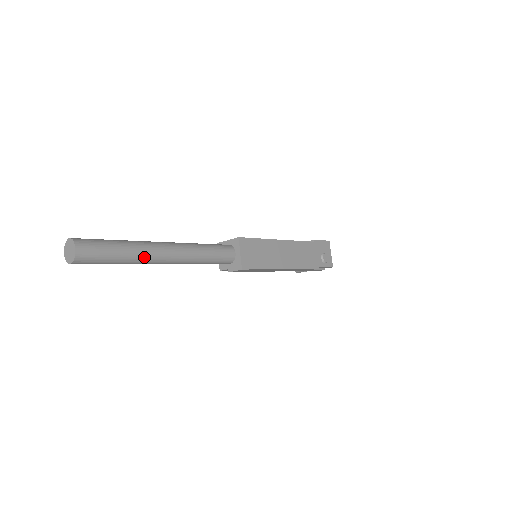
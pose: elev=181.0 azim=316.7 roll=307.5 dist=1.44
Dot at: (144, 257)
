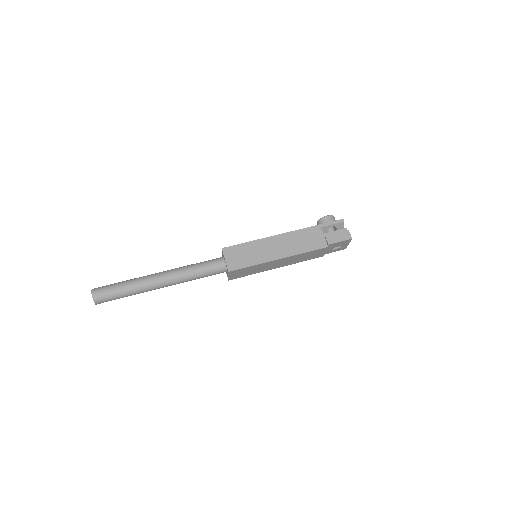
Dot at: occluded
